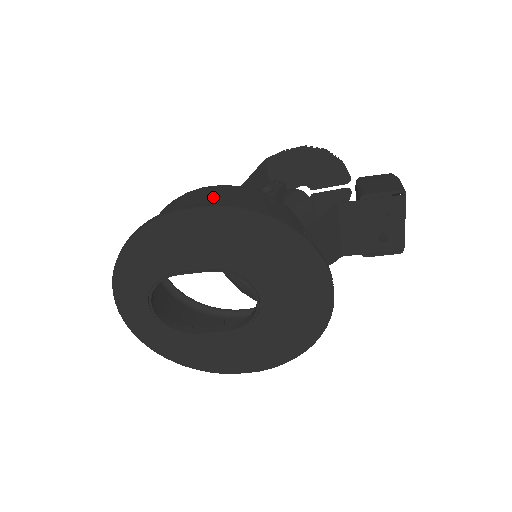
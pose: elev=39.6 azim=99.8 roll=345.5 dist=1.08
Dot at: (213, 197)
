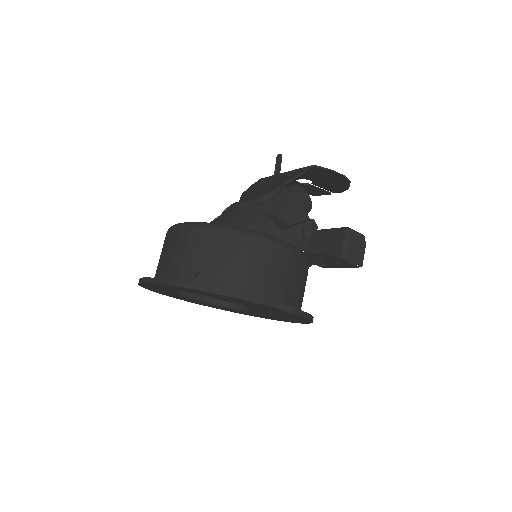
Dot at: (286, 270)
